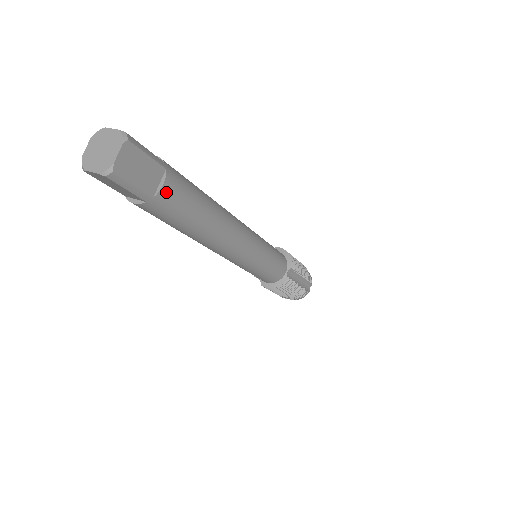
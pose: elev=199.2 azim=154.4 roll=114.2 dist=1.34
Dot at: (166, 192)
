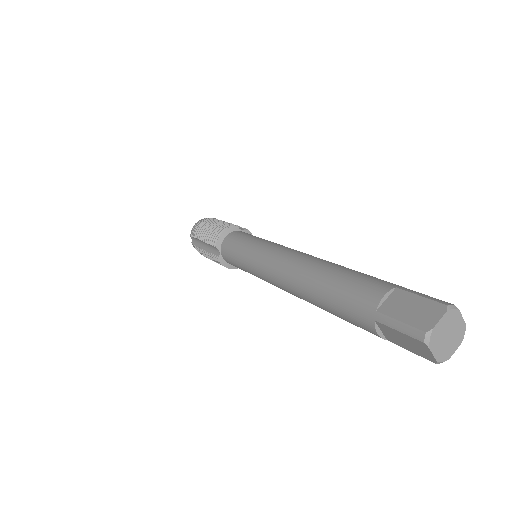
Dot at: occluded
